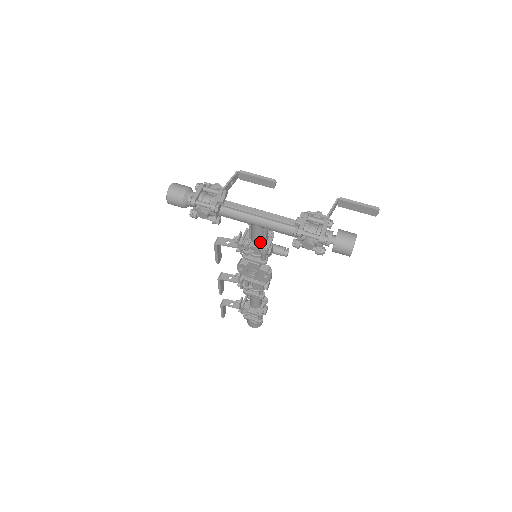
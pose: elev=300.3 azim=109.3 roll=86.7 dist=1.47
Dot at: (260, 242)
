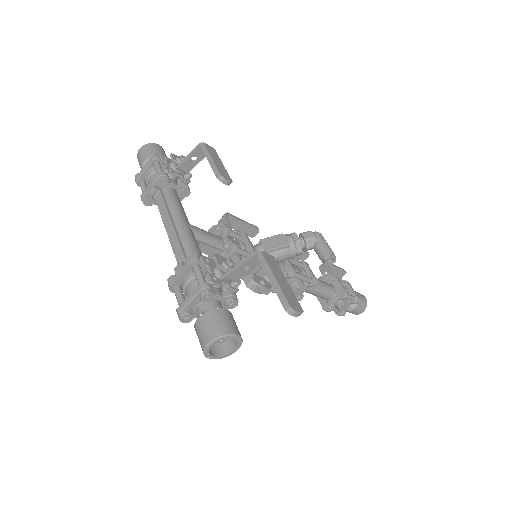
Dot at: occluded
